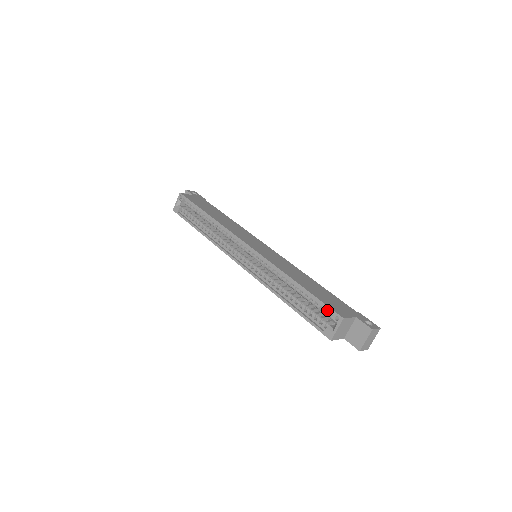
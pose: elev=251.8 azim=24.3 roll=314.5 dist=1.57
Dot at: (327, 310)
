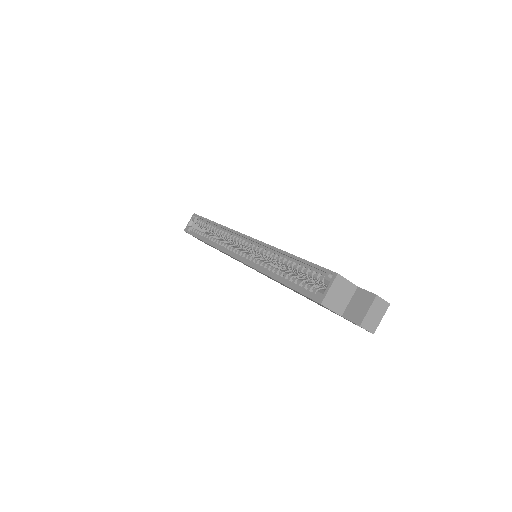
Dot at: (320, 273)
